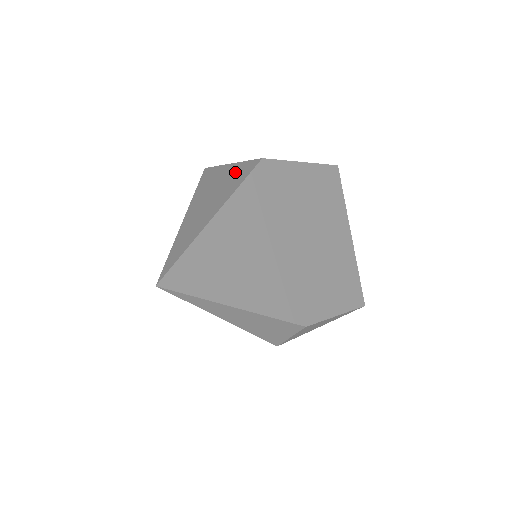
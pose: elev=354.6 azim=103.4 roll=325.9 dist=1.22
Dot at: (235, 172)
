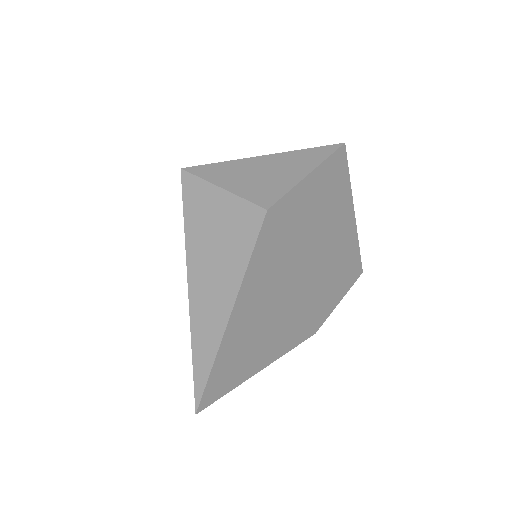
Dot at: (234, 221)
